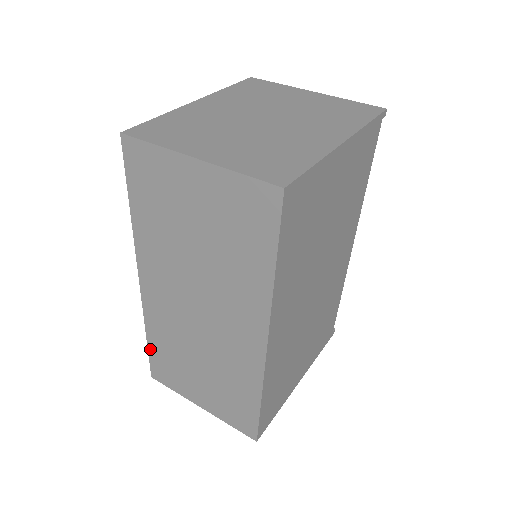
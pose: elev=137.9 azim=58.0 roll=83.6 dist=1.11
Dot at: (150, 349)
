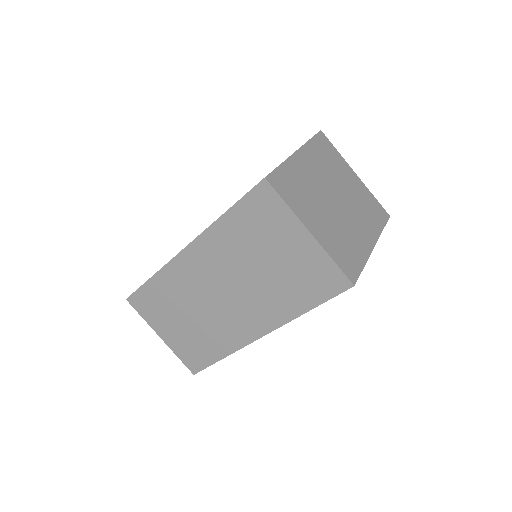
Dot at: (146, 286)
